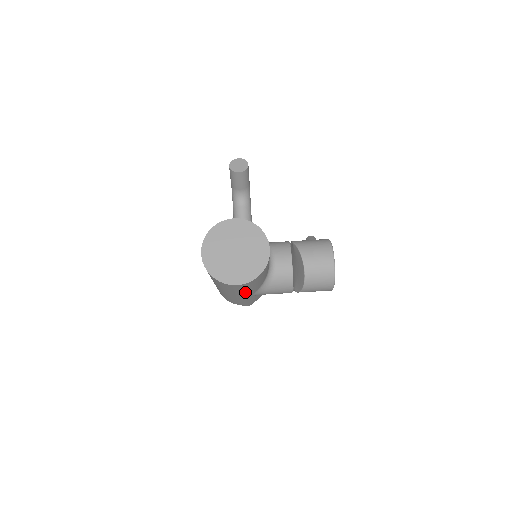
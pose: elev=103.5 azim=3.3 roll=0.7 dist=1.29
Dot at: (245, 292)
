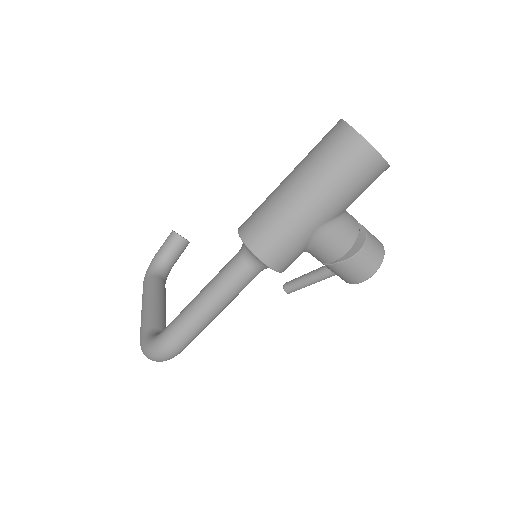
Dot at: (342, 197)
